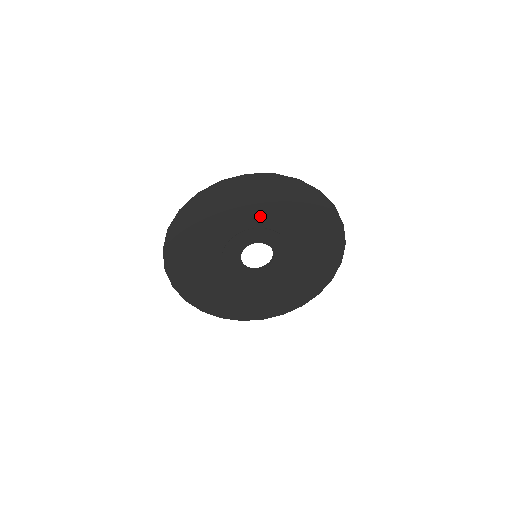
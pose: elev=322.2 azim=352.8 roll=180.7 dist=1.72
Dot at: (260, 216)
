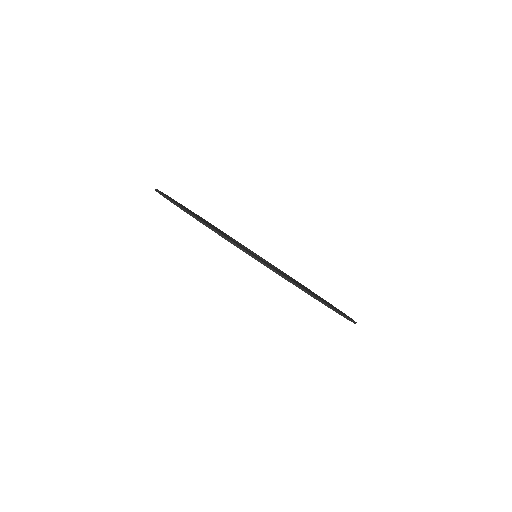
Dot at: occluded
